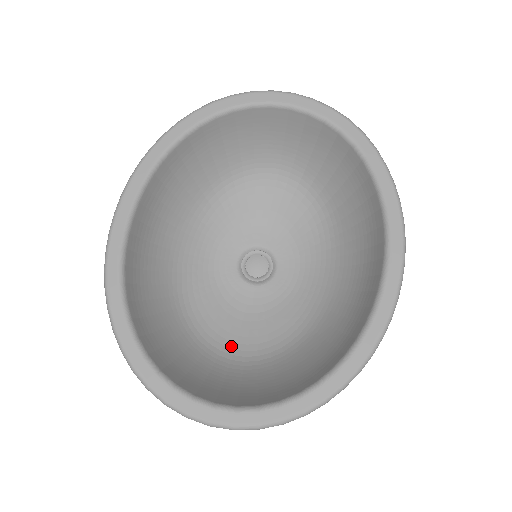
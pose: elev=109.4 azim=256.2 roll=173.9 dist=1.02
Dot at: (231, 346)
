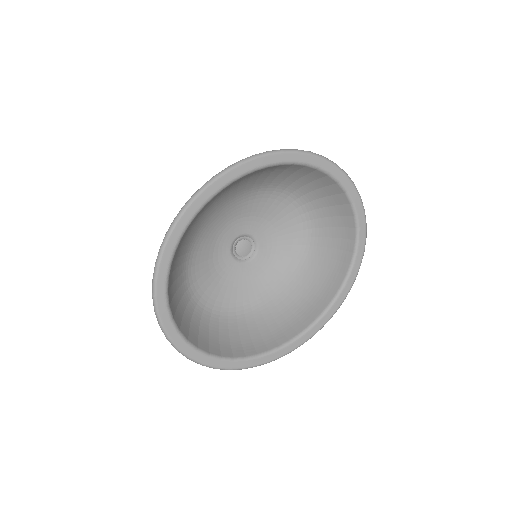
Dot at: (200, 294)
